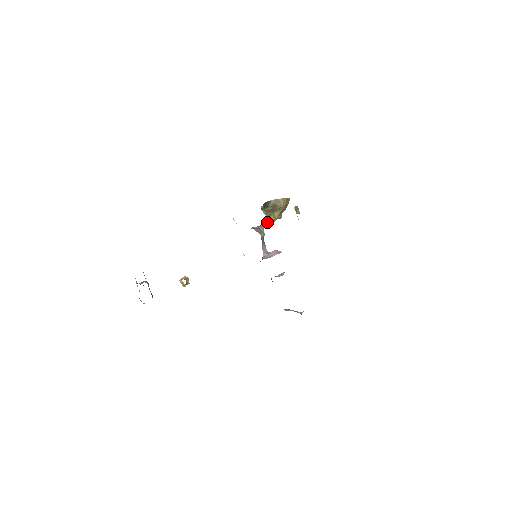
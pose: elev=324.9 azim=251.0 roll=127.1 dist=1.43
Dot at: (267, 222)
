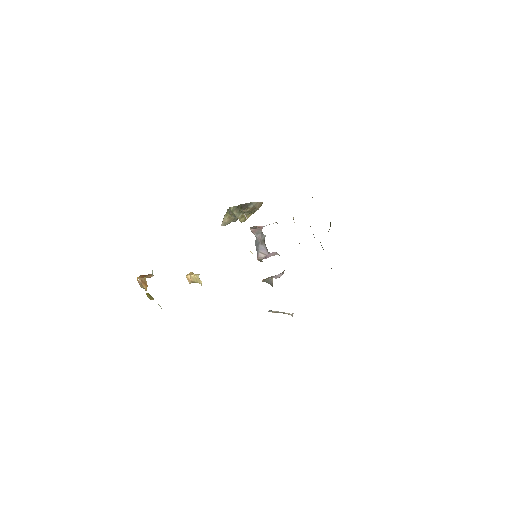
Dot at: (222, 223)
